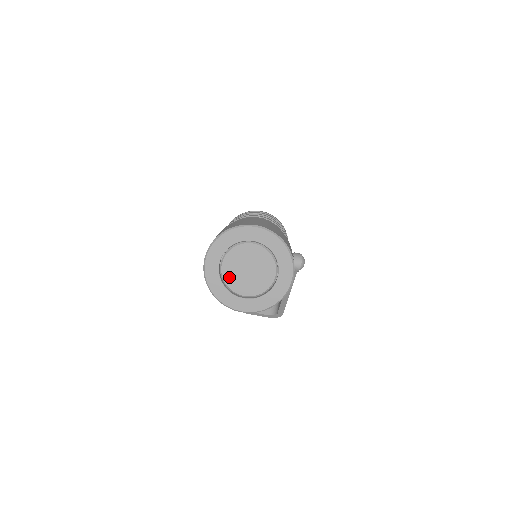
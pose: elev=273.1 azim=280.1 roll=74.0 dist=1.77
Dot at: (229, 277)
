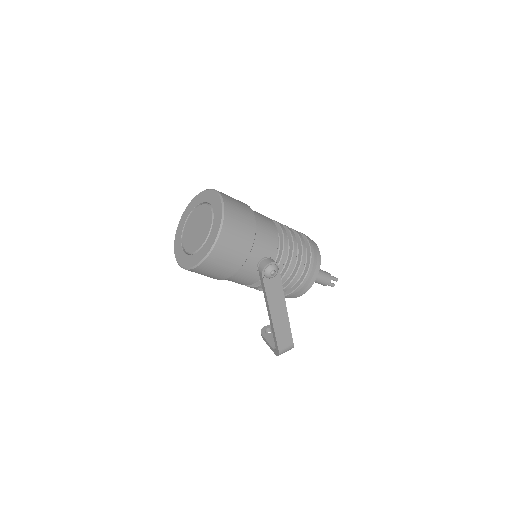
Dot at: (187, 230)
